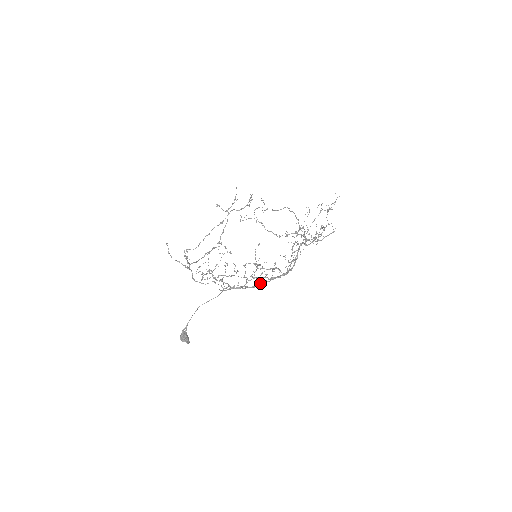
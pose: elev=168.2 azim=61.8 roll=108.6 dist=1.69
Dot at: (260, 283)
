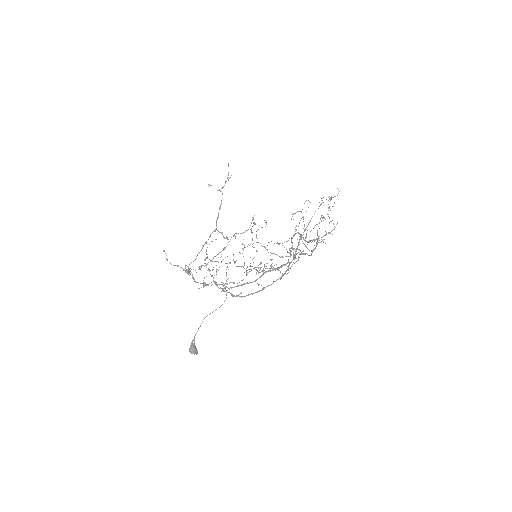
Dot at: (262, 289)
